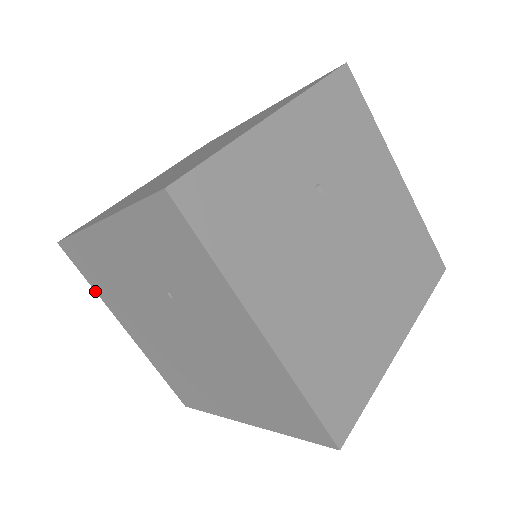
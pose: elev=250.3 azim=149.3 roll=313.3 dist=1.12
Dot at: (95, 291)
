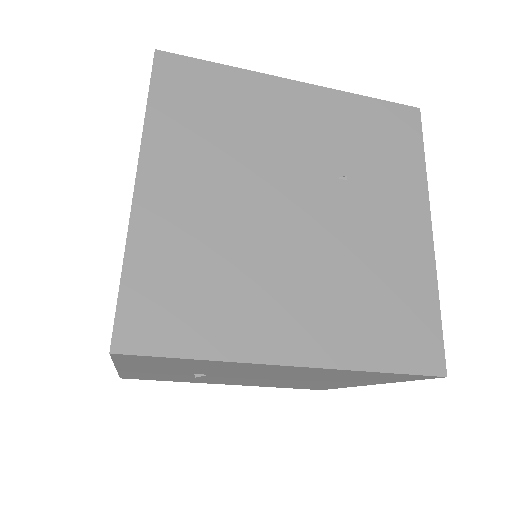
Dot at: occluded
